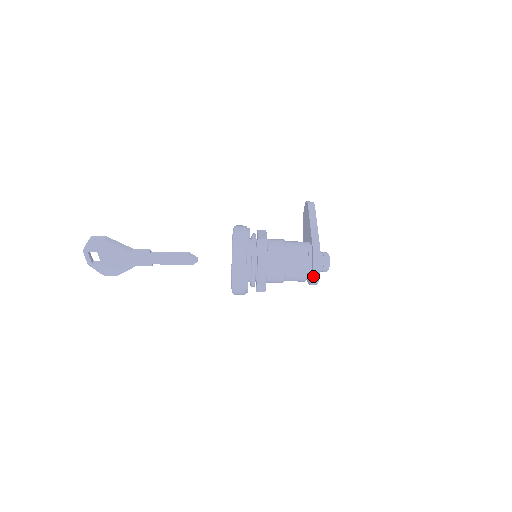
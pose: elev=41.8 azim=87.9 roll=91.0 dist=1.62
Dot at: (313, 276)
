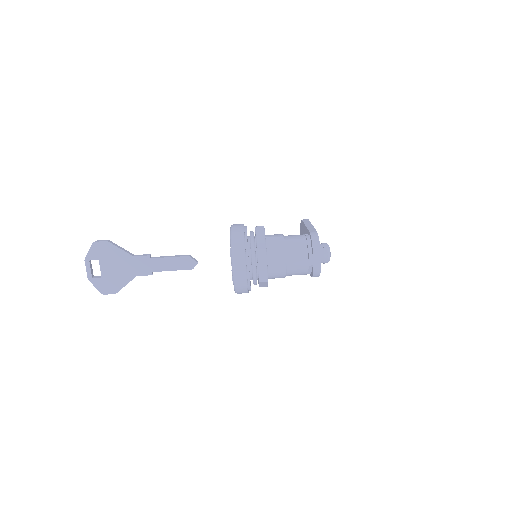
Dot at: (314, 256)
